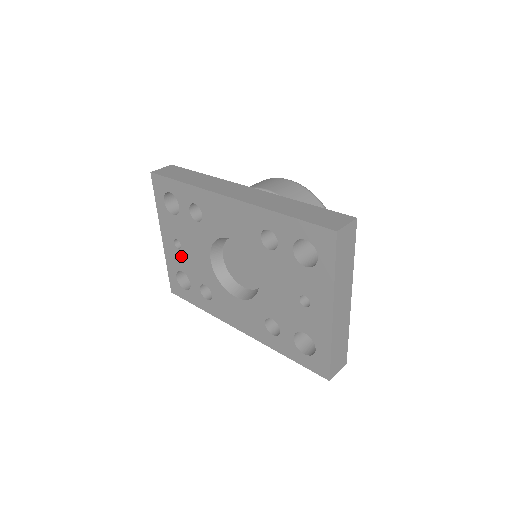
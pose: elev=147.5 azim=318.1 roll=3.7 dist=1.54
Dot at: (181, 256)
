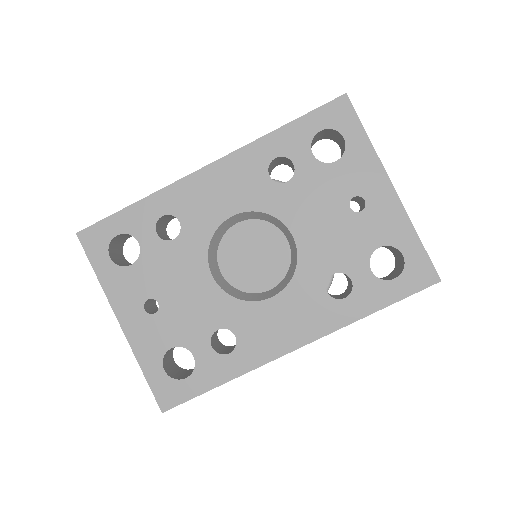
Dot at: (163, 321)
